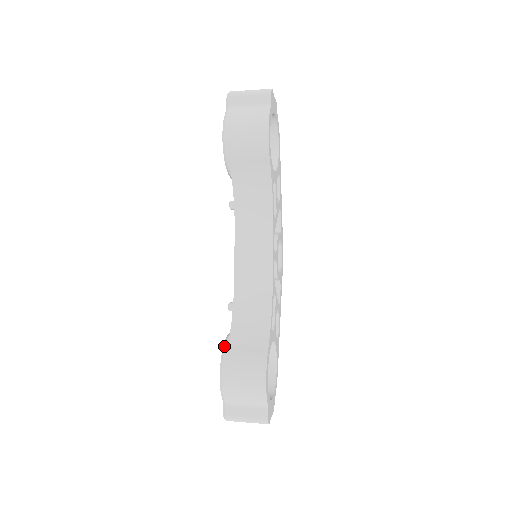
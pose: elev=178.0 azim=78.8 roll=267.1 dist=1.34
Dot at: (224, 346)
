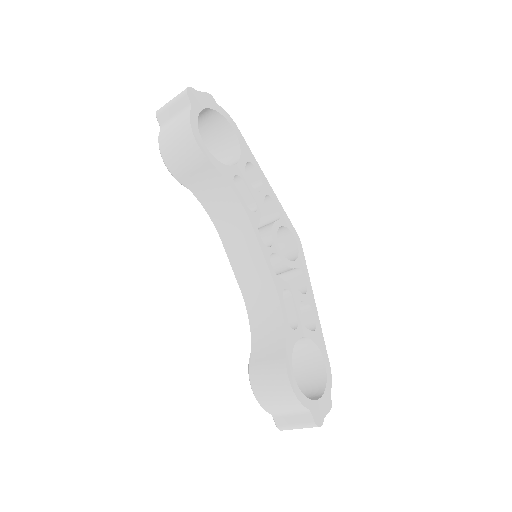
Dot at: occluded
